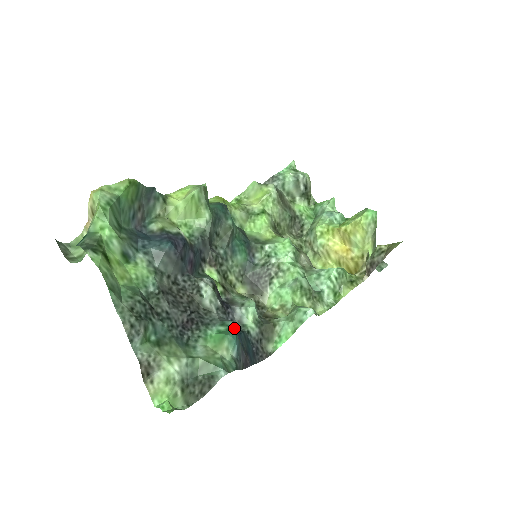
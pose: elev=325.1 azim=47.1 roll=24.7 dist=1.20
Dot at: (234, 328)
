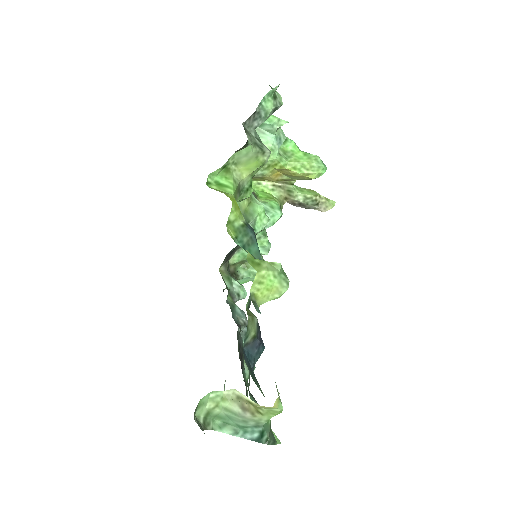
Dot at: occluded
